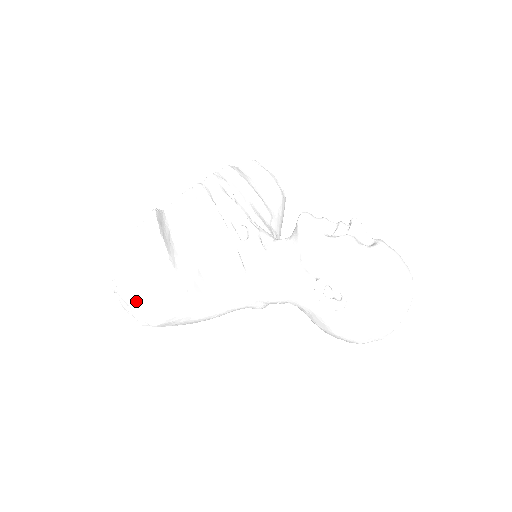
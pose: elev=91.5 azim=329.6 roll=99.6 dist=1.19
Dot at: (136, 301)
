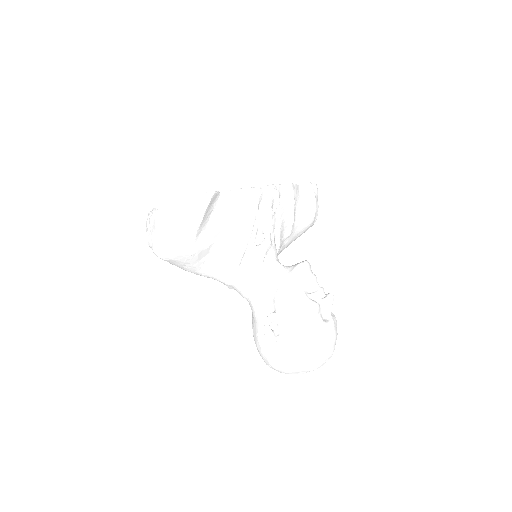
Dot at: (157, 235)
